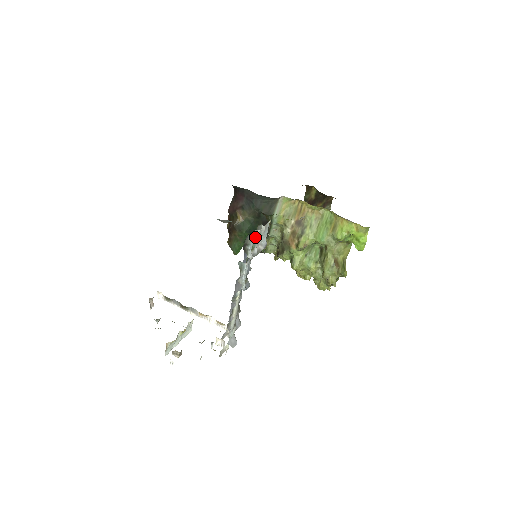
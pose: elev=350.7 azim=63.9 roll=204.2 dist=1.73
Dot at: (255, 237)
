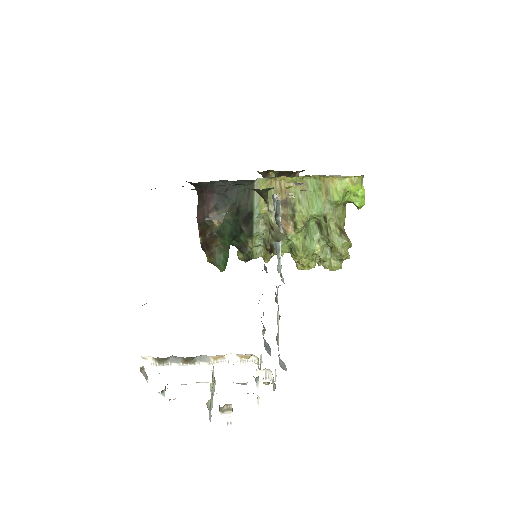
Dot at: occluded
